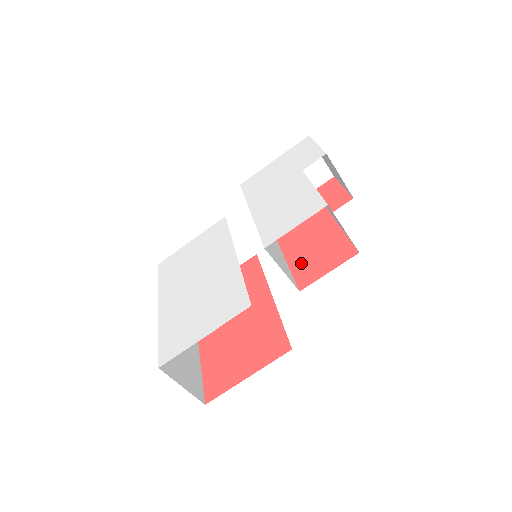
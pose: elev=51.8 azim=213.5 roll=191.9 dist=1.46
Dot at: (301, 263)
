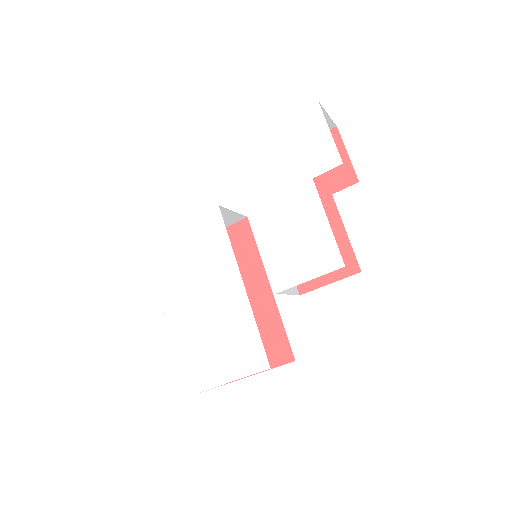
Dot at: occluded
